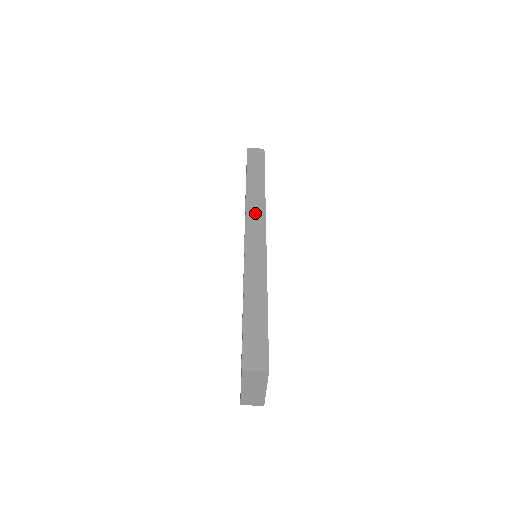
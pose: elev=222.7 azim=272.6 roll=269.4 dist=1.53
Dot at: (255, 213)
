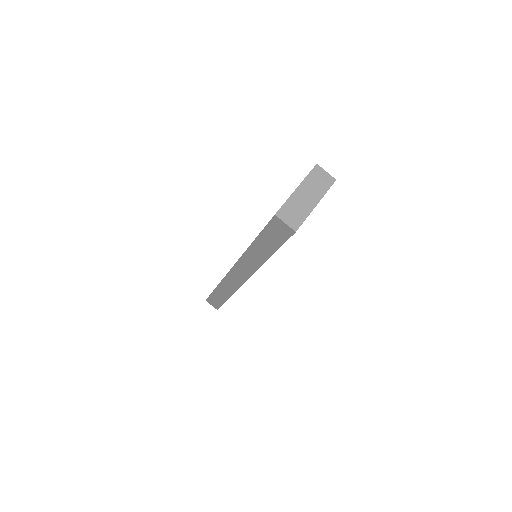
Dot at: occluded
